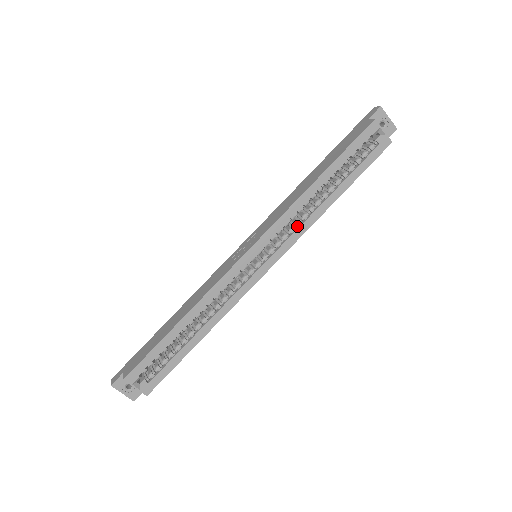
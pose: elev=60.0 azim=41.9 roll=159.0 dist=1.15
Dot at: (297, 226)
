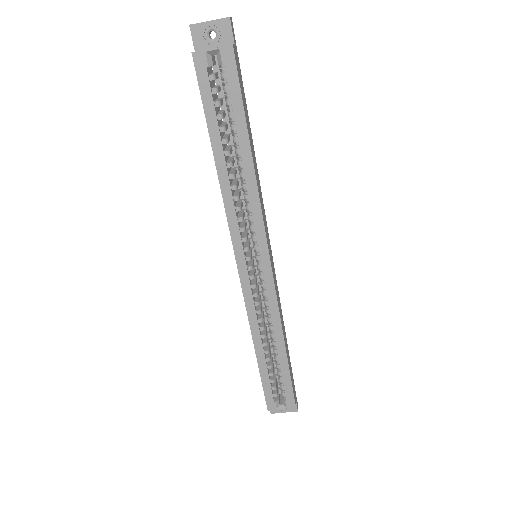
Dot at: (251, 209)
